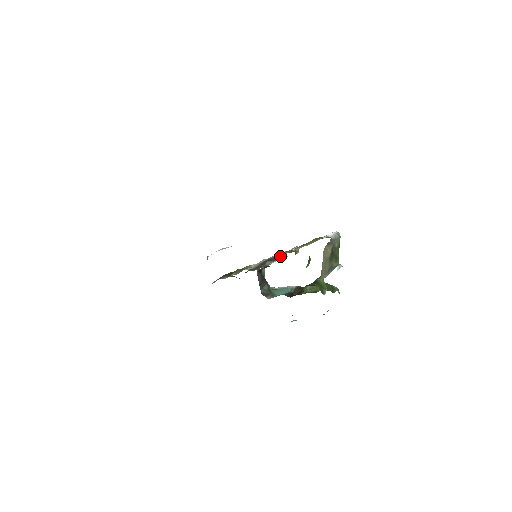
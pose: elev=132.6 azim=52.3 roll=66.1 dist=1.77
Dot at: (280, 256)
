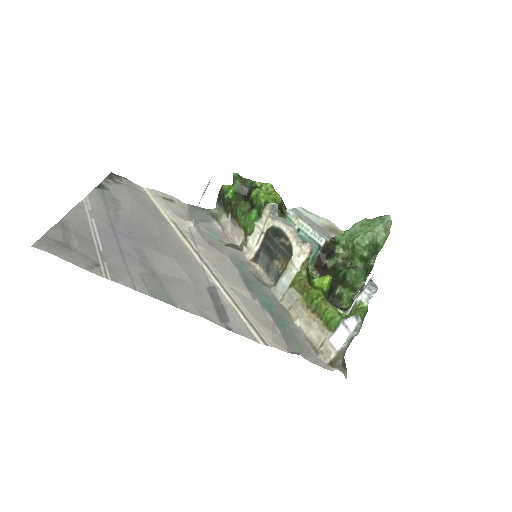
Dot at: (288, 252)
